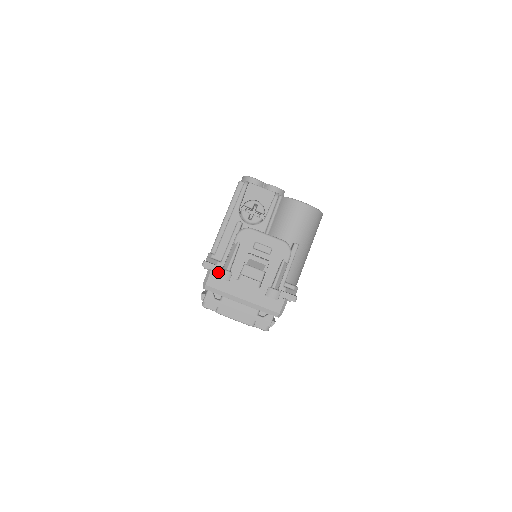
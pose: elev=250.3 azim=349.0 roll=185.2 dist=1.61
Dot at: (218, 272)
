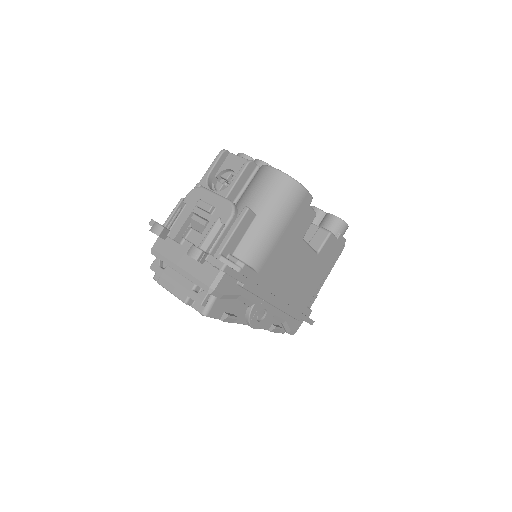
Dot at: (152, 226)
